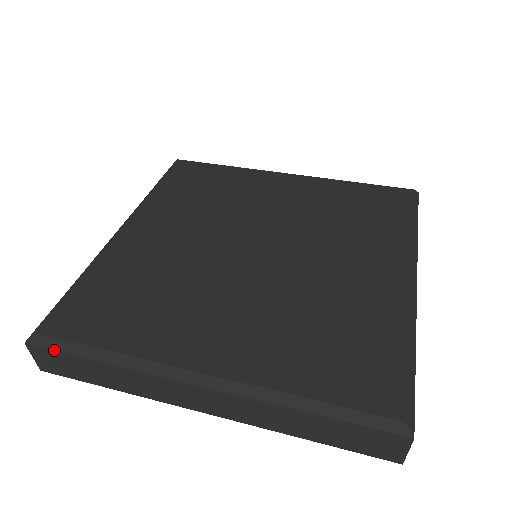
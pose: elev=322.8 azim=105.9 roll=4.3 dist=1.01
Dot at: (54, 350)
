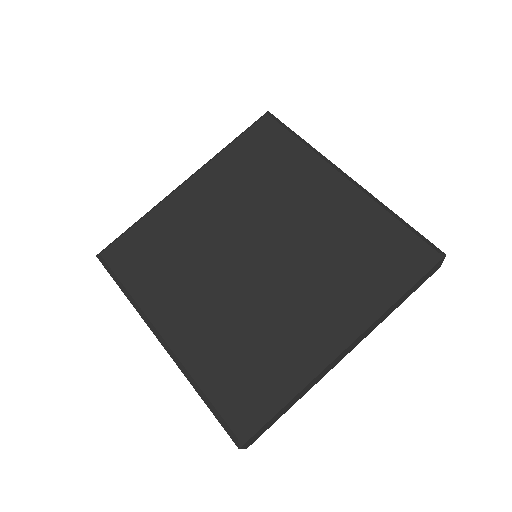
Dot at: occluded
